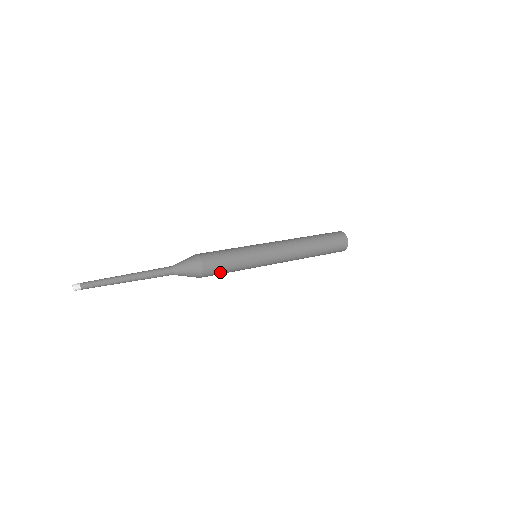
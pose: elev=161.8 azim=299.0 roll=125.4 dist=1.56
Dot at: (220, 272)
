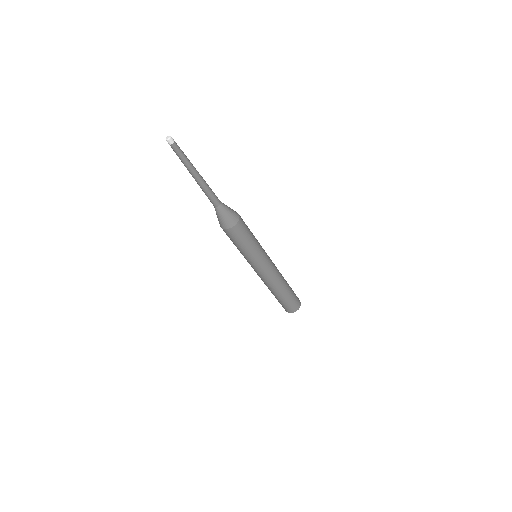
Dot at: (238, 239)
